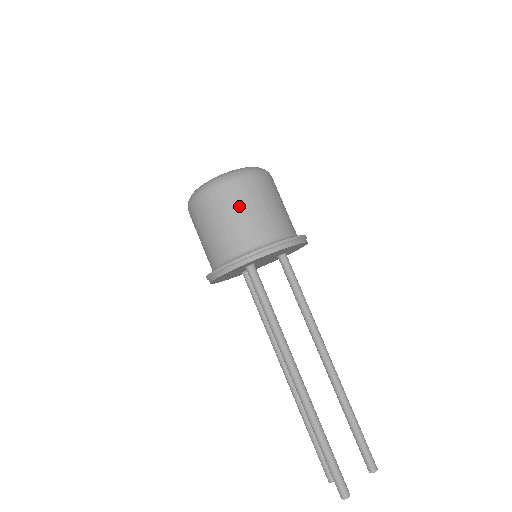
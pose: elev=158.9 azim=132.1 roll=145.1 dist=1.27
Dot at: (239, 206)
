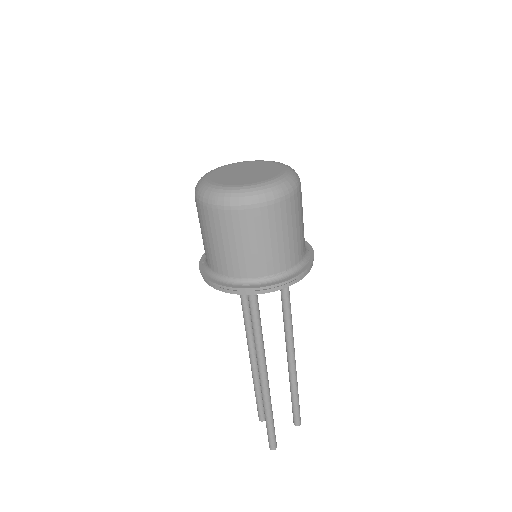
Dot at: (261, 234)
